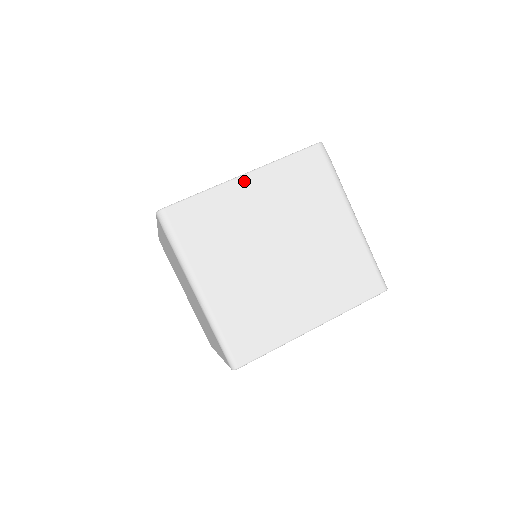
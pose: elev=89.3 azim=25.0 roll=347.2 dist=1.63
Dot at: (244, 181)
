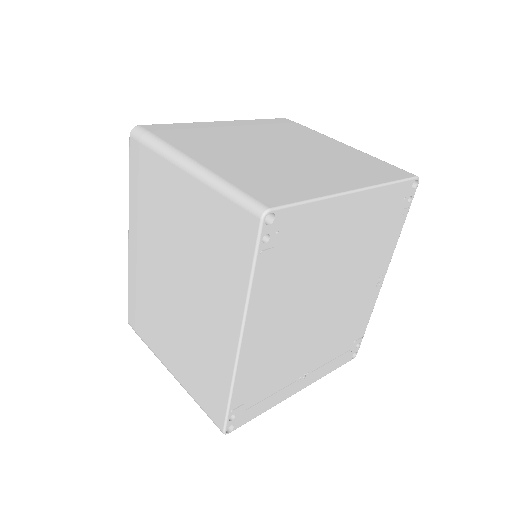
Dot at: (222, 123)
